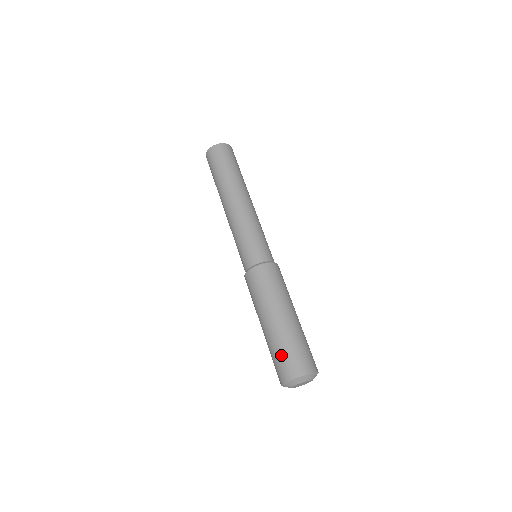
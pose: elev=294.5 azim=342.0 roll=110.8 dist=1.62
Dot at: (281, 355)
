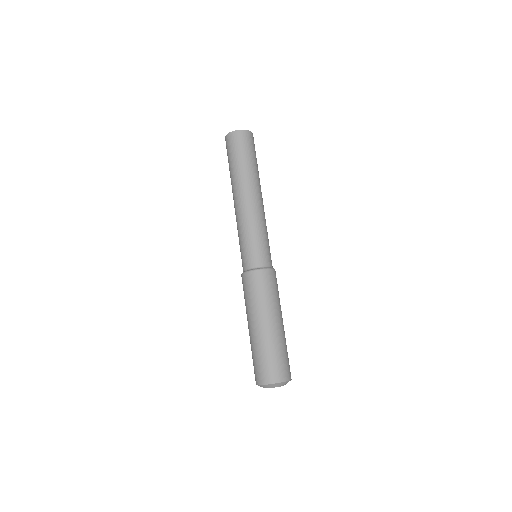
Dot at: (256, 361)
